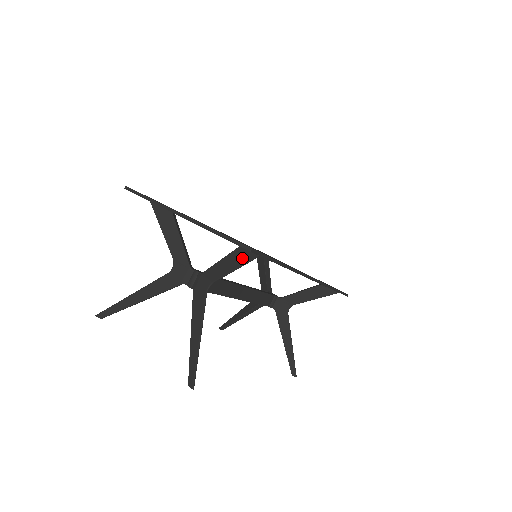
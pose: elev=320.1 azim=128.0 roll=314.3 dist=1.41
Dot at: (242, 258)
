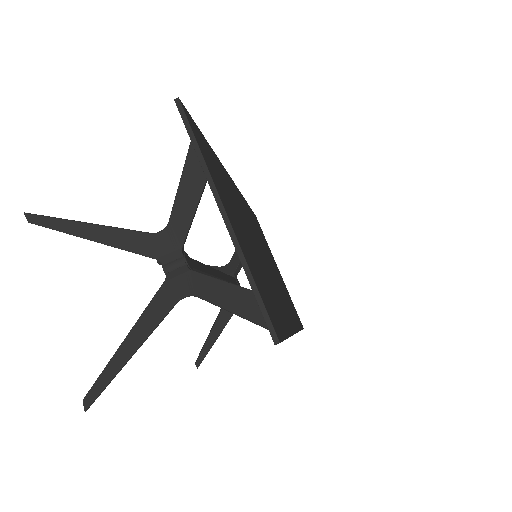
Dot at: (253, 311)
